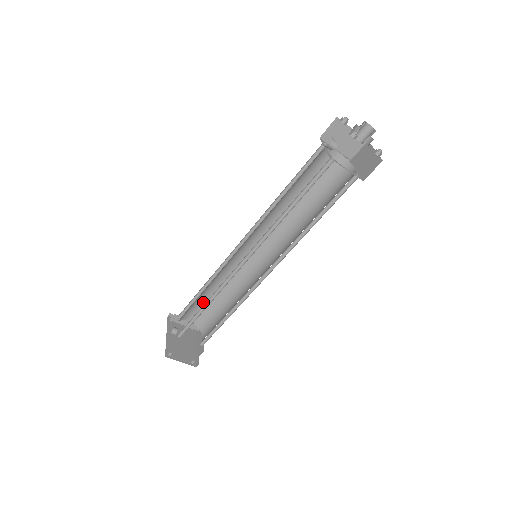
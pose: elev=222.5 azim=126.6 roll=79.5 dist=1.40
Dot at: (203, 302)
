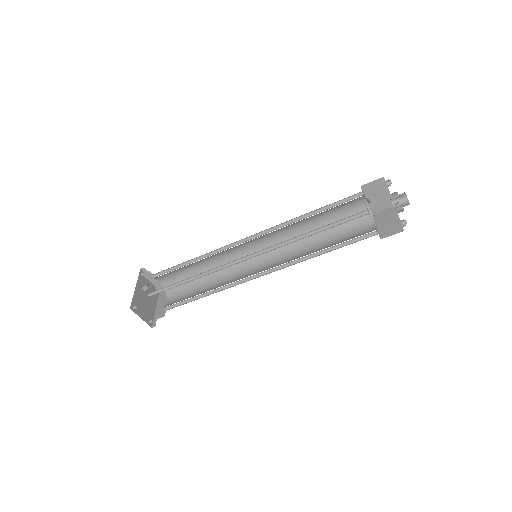
Dot at: (182, 272)
